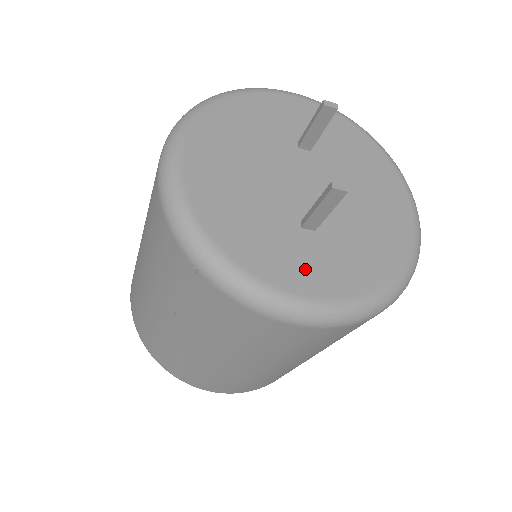
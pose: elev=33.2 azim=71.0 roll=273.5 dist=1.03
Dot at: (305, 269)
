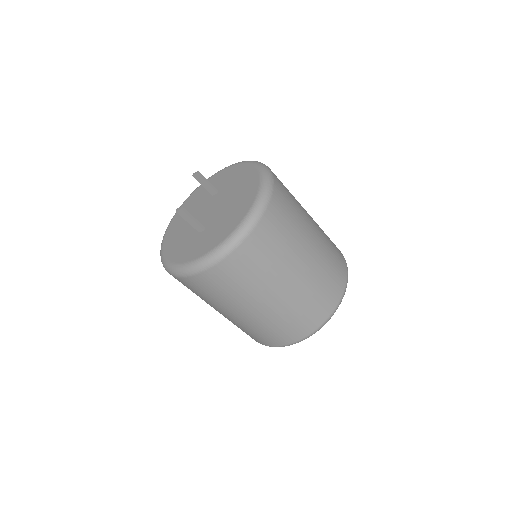
Dot at: (194, 250)
